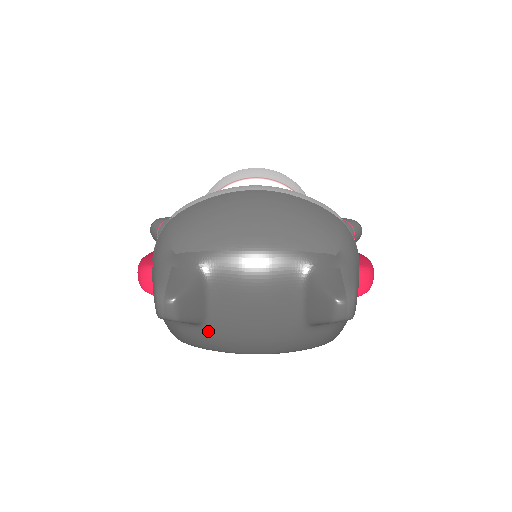
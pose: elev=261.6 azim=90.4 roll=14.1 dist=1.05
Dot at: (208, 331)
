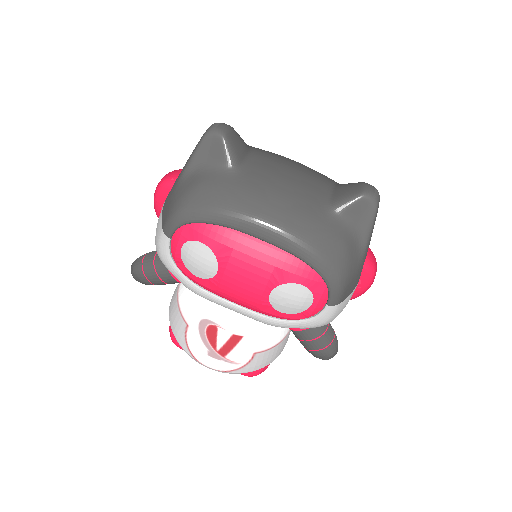
Dot at: (234, 179)
